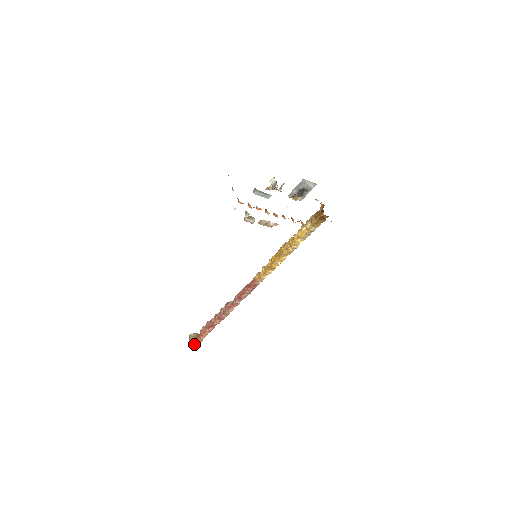
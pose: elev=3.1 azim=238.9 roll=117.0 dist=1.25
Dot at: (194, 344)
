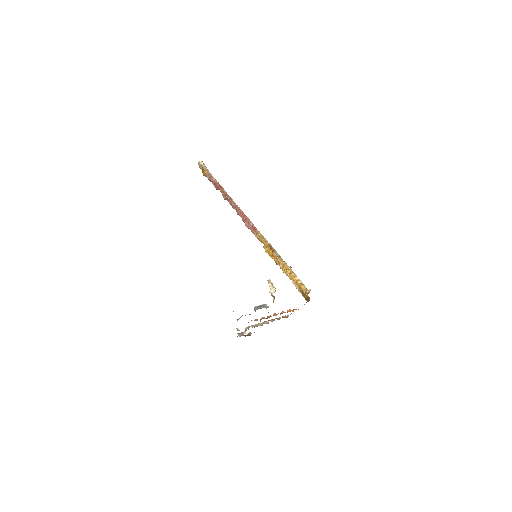
Dot at: occluded
